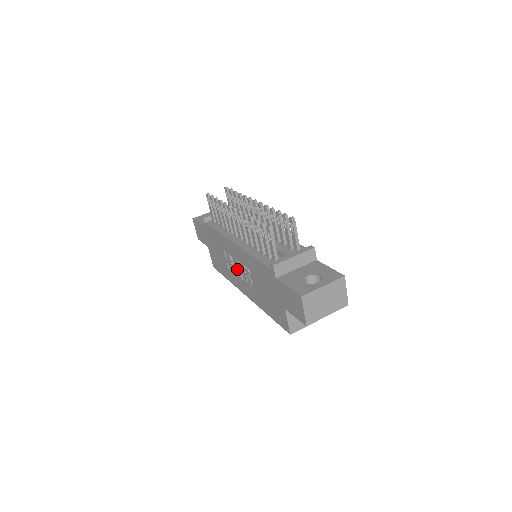
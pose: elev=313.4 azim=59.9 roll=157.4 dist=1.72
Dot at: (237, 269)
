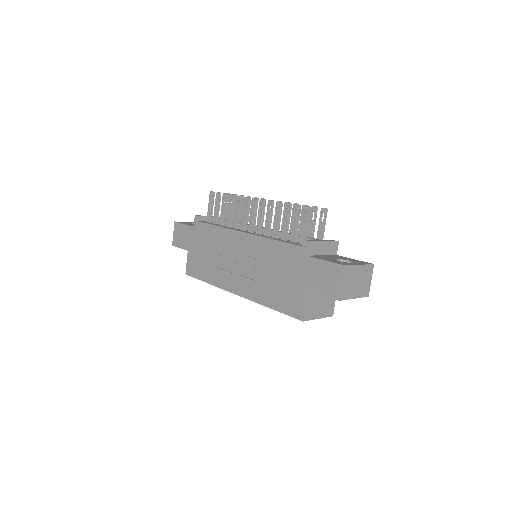
Dot at: (235, 264)
